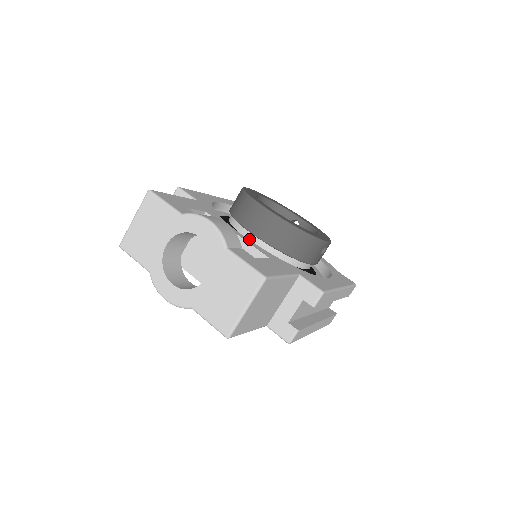
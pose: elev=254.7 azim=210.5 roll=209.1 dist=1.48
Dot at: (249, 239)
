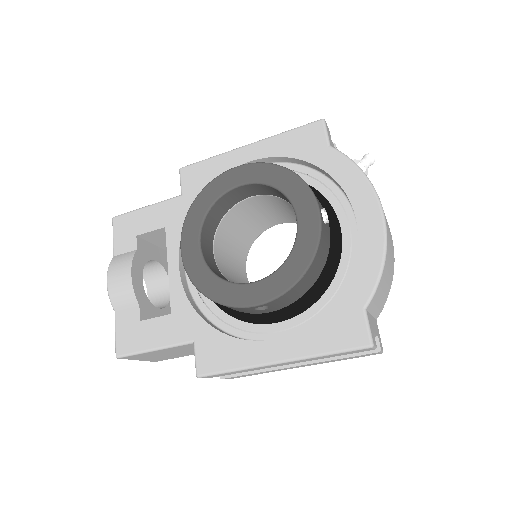
Dot at: occluded
